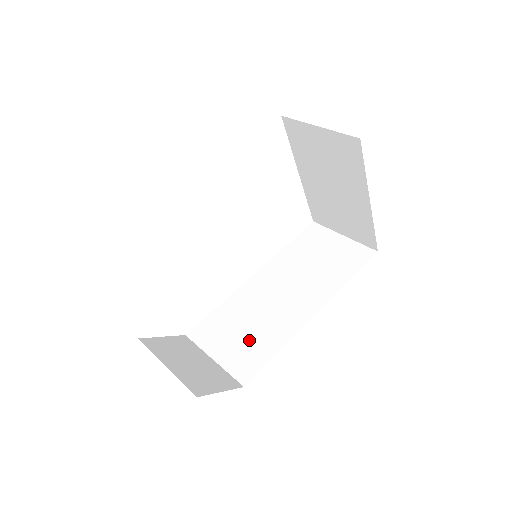
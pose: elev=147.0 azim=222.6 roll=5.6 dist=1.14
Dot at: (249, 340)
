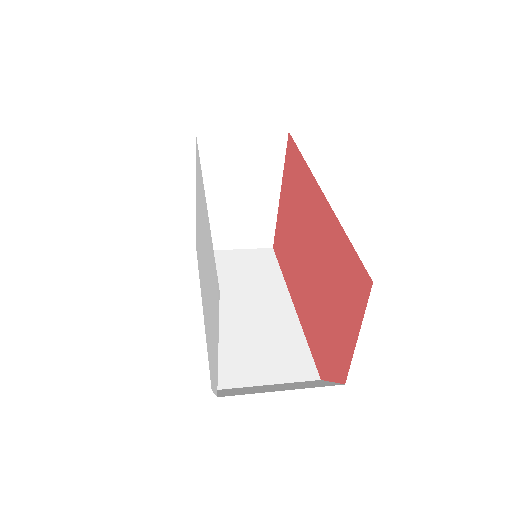
Dot at: (274, 350)
